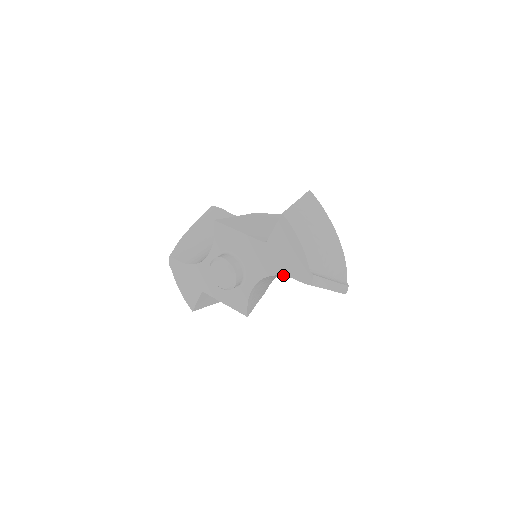
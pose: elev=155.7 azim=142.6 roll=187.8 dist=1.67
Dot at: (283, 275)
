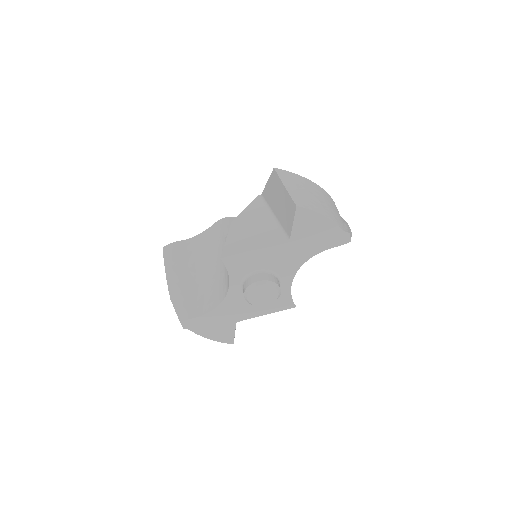
Dot at: (319, 252)
